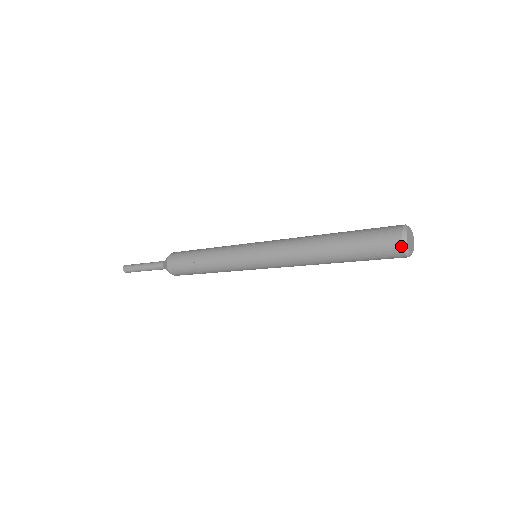
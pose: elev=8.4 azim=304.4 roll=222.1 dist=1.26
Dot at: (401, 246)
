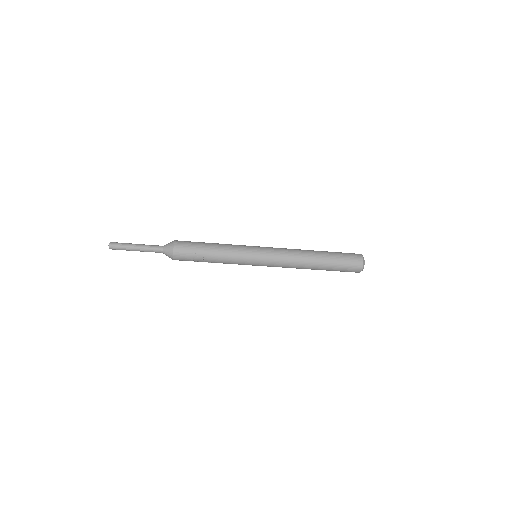
Dot at: (362, 267)
